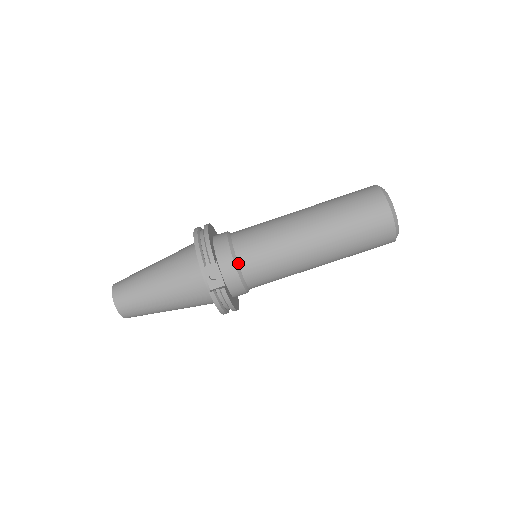
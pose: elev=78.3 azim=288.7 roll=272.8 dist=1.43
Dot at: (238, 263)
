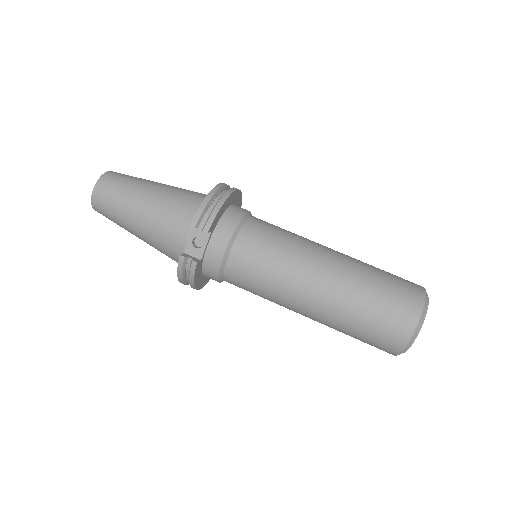
Dot at: (230, 250)
